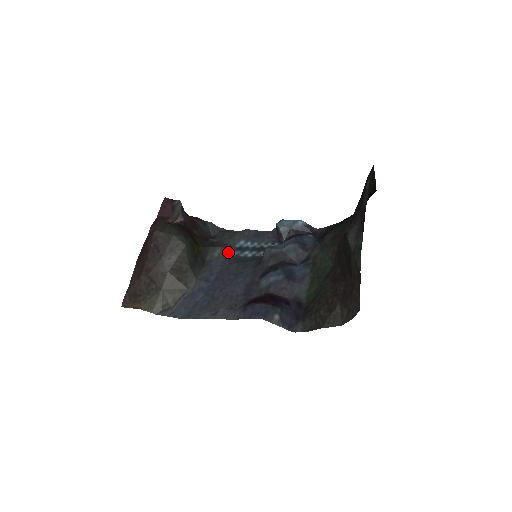
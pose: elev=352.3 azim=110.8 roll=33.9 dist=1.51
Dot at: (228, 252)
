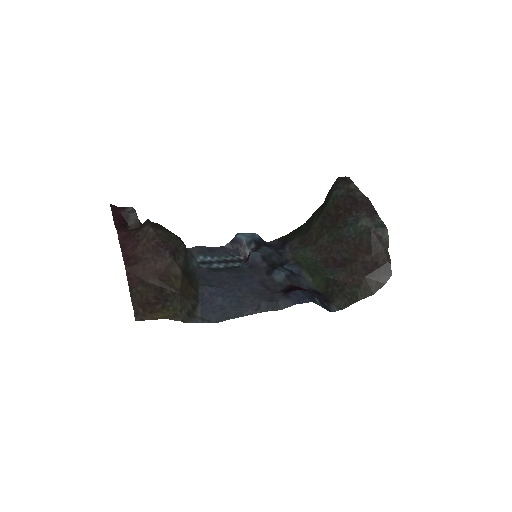
Dot at: occluded
